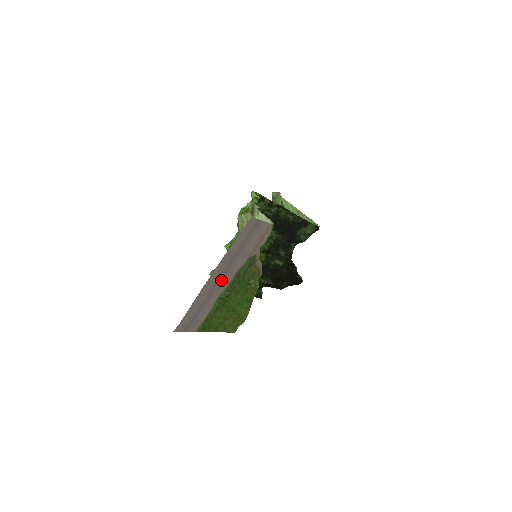
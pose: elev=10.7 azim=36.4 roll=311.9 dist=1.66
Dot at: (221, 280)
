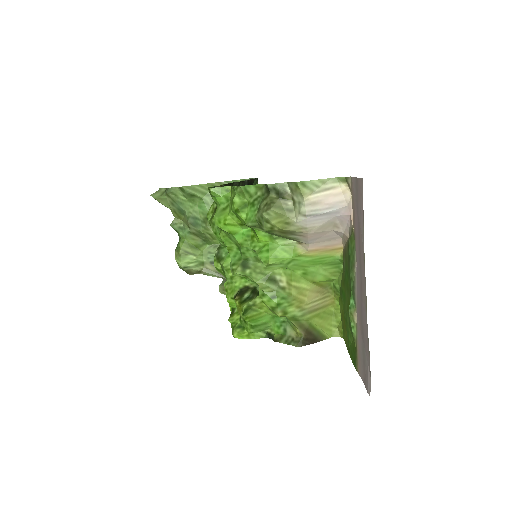
Dot at: (359, 288)
